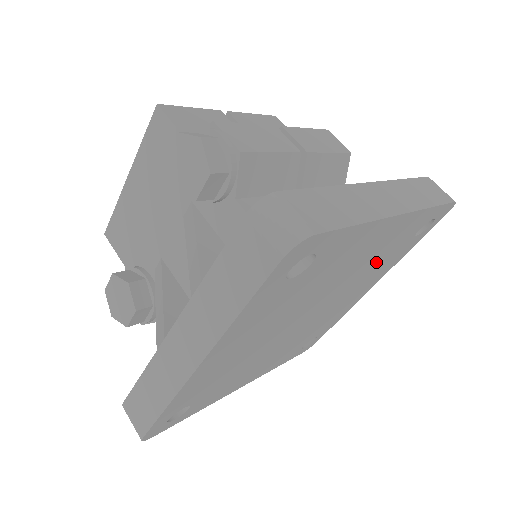
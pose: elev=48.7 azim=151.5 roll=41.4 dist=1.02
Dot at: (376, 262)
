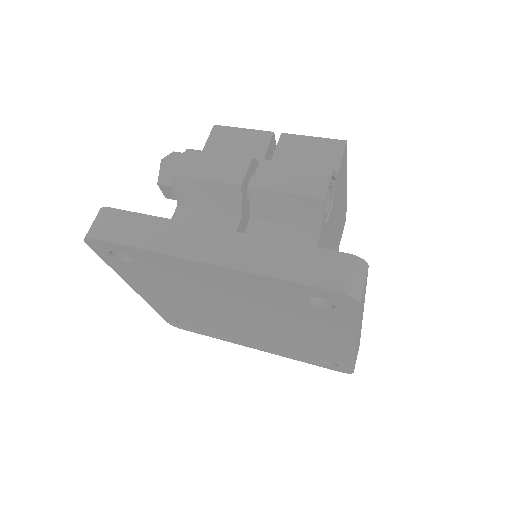
Dot at: (274, 306)
